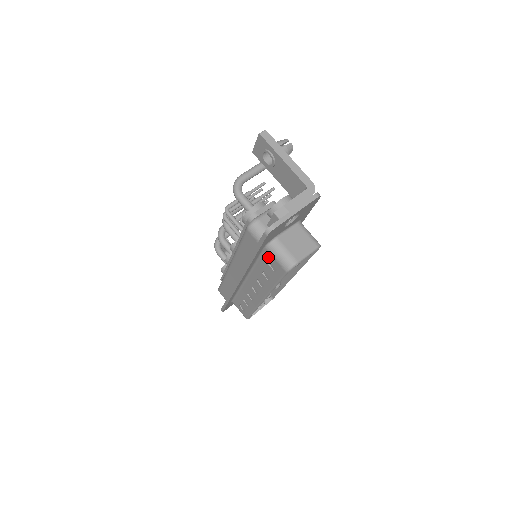
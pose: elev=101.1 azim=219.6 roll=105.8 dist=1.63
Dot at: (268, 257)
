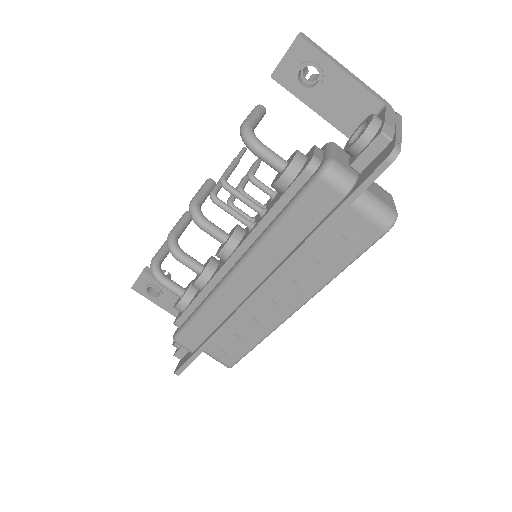
Dot at: (348, 220)
